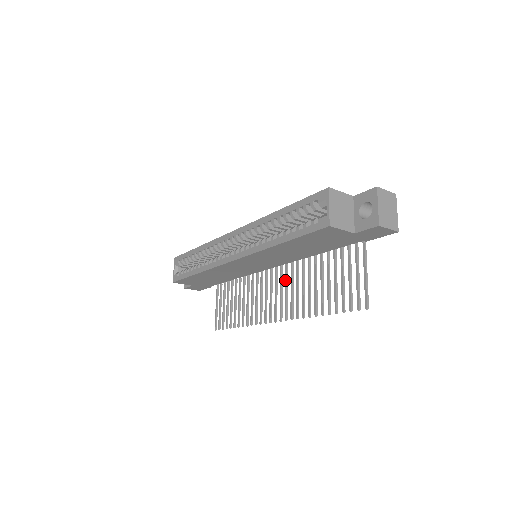
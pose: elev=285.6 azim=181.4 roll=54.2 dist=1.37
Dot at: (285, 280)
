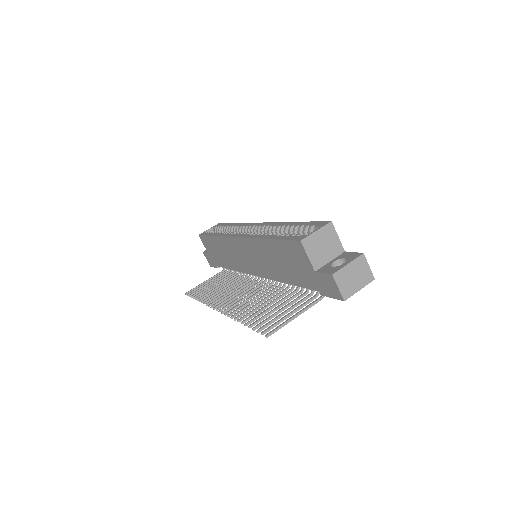
Dot at: (254, 290)
